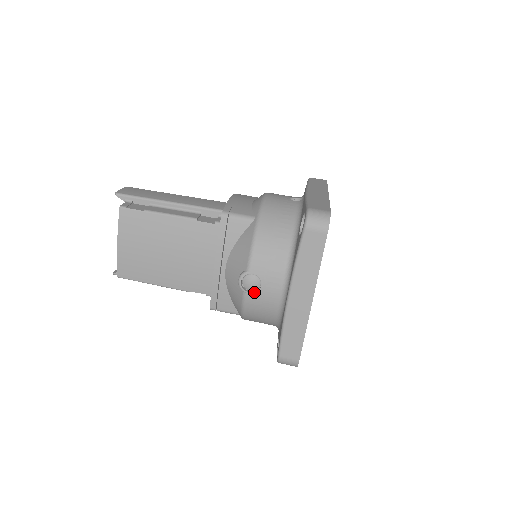
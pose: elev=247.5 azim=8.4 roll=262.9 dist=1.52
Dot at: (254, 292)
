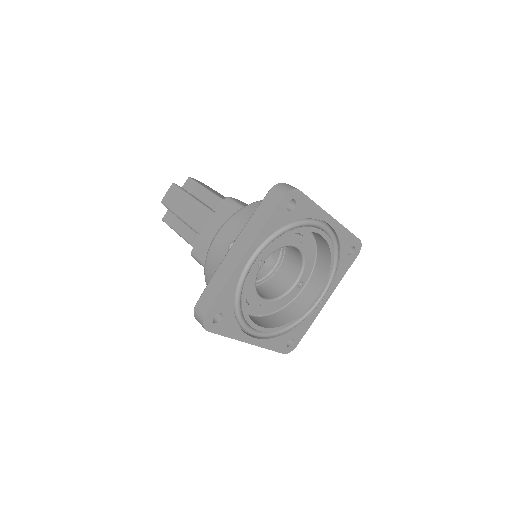
Dot at: occluded
